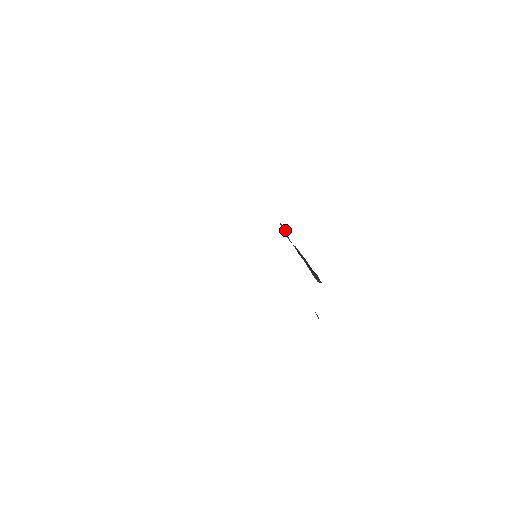
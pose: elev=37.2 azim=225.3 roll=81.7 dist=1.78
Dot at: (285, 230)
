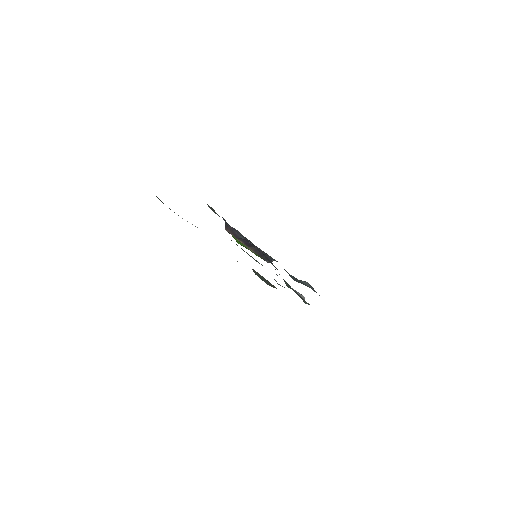
Dot at: (230, 230)
